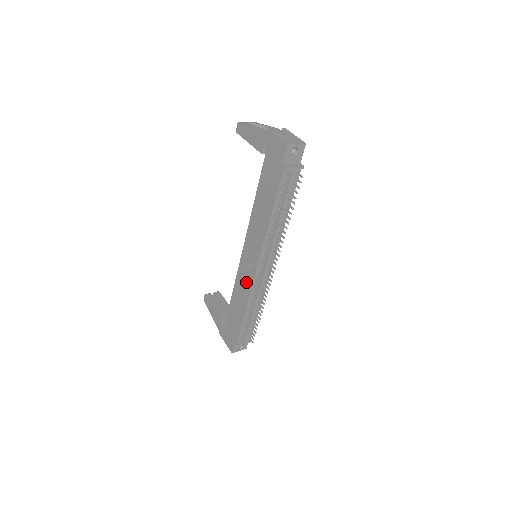
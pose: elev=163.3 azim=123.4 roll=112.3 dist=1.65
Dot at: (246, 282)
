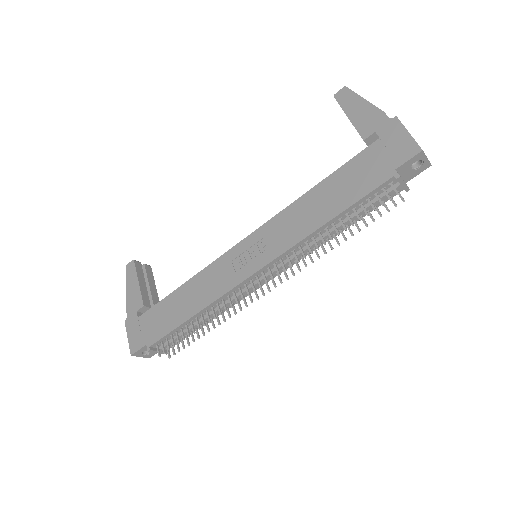
Dot at: (223, 280)
